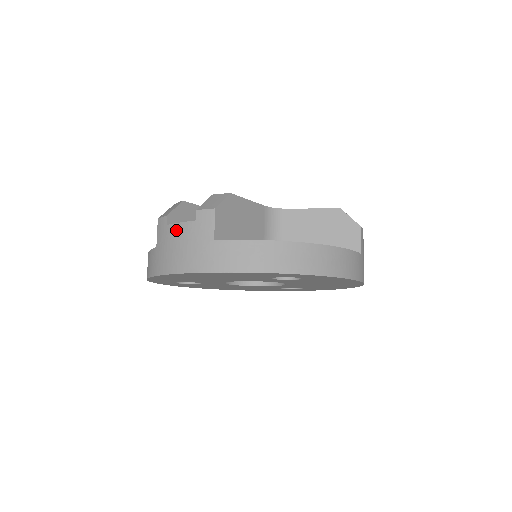
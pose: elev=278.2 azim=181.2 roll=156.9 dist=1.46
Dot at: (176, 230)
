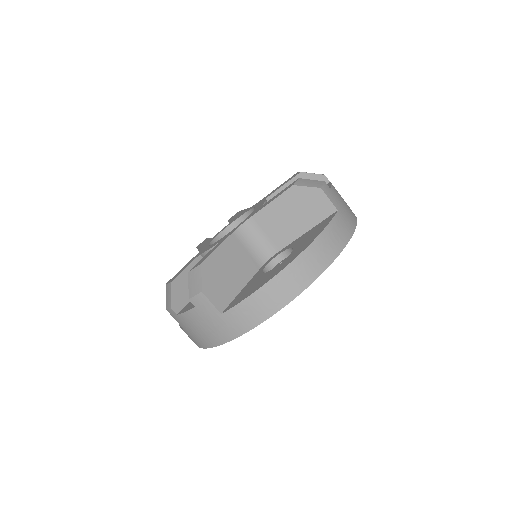
Dot at: (187, 318)
